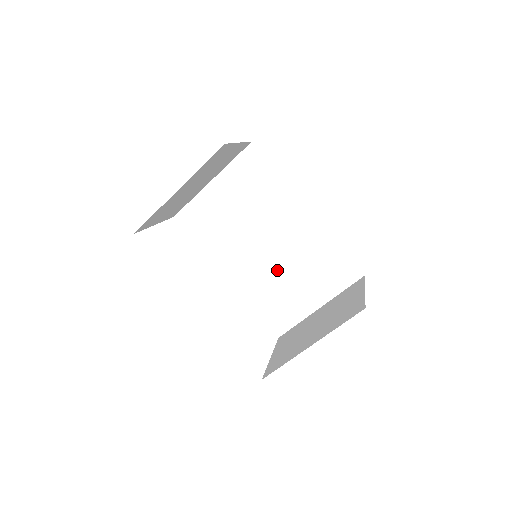
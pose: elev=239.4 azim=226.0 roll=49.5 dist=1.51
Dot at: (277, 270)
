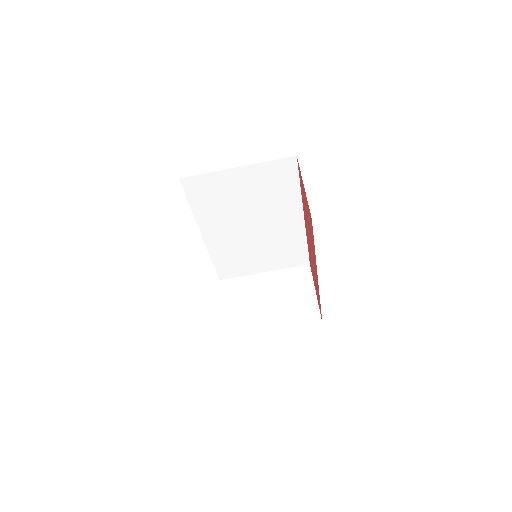
Dot at: (249, 244)
